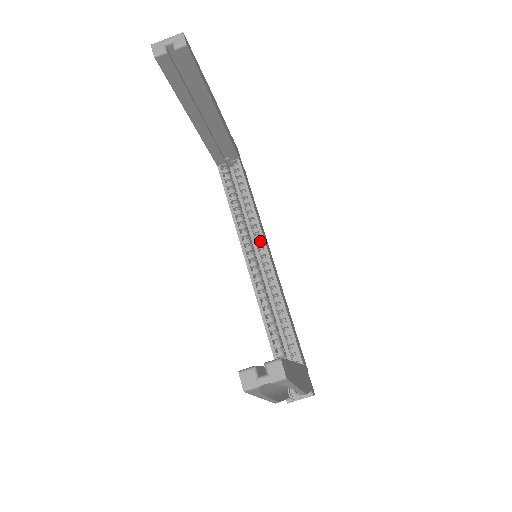
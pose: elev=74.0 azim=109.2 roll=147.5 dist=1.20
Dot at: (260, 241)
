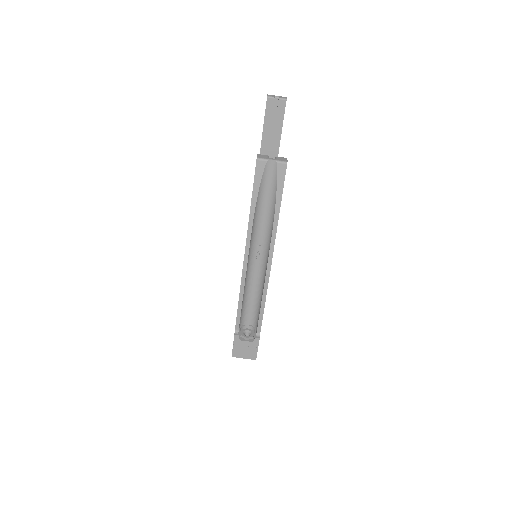
Dot at: occluded
